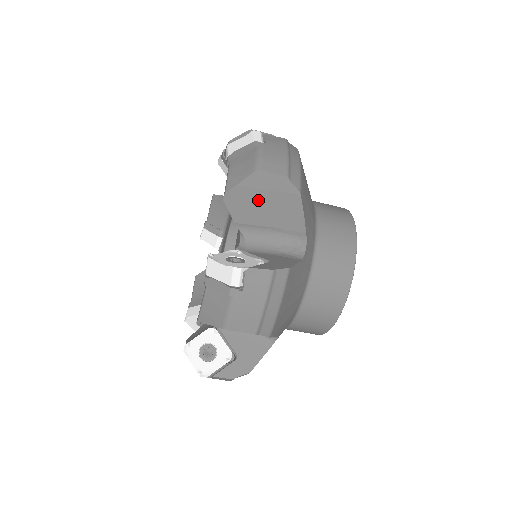
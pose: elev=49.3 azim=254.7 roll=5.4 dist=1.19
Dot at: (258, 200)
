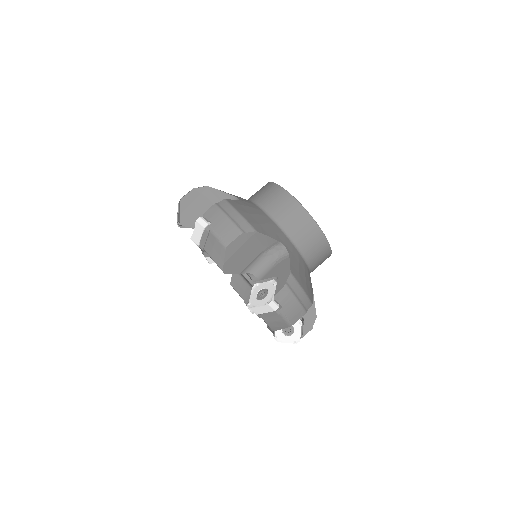
Dot at: occluded
